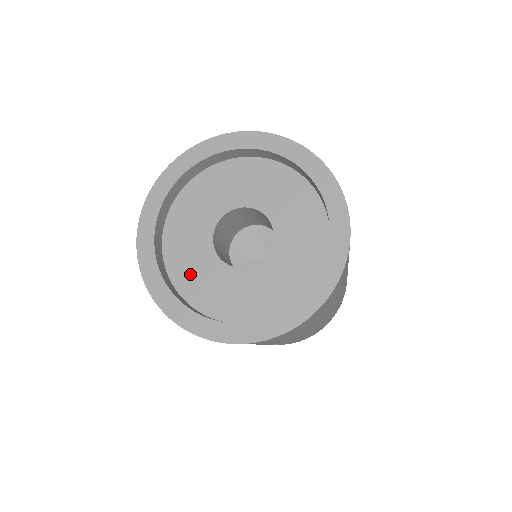
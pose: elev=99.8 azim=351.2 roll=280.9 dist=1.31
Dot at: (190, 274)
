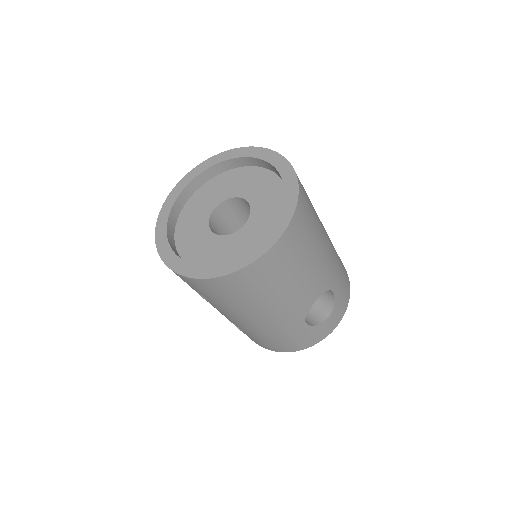
Dot at: (224, 257)
